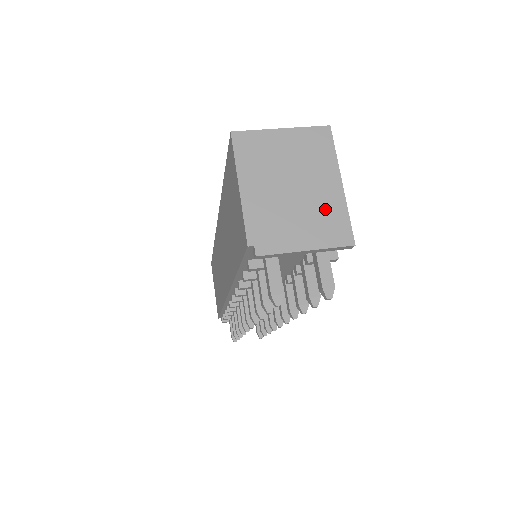
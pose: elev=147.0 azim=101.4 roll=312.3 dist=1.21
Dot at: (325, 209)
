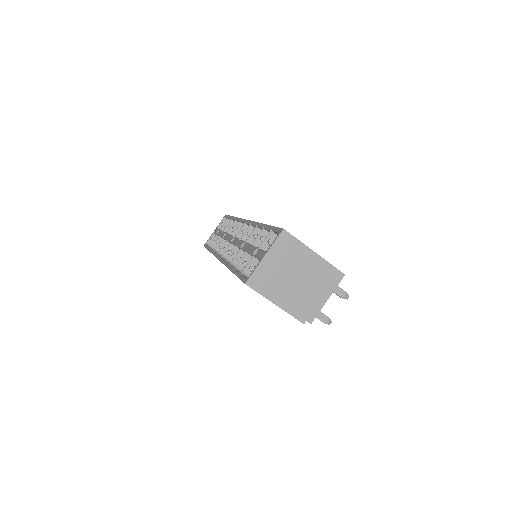
Dot at: (319, 273)
